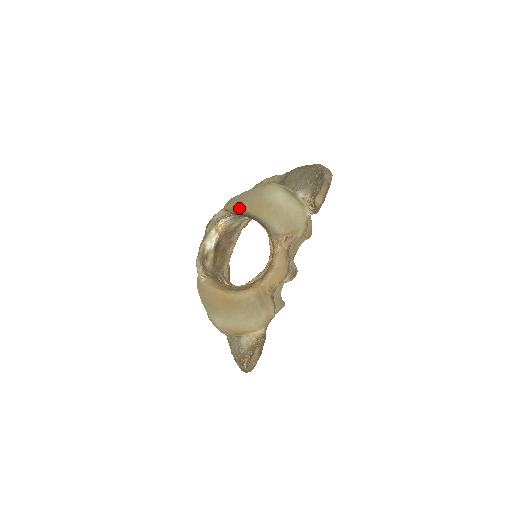
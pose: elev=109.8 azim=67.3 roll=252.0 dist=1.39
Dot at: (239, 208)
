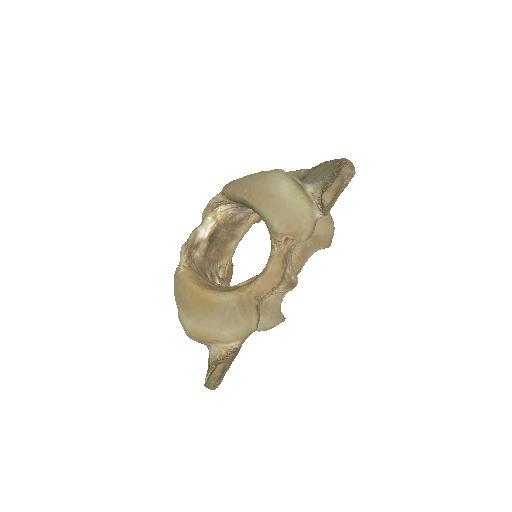
Dot at: (236, 194)
